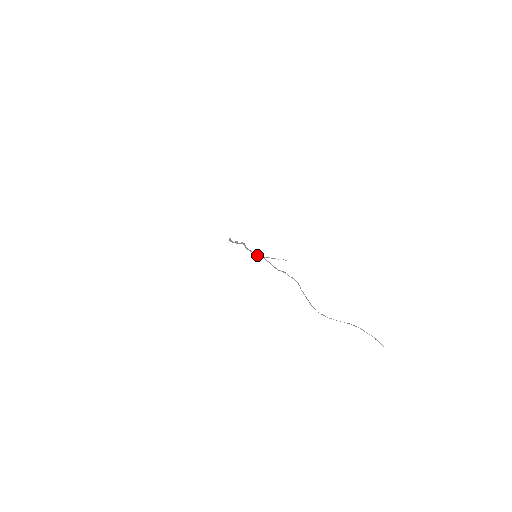
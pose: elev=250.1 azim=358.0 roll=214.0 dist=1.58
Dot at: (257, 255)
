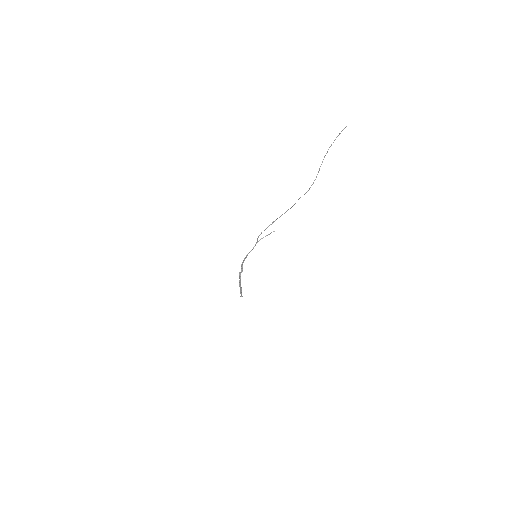
Dot at: (253, 248)
